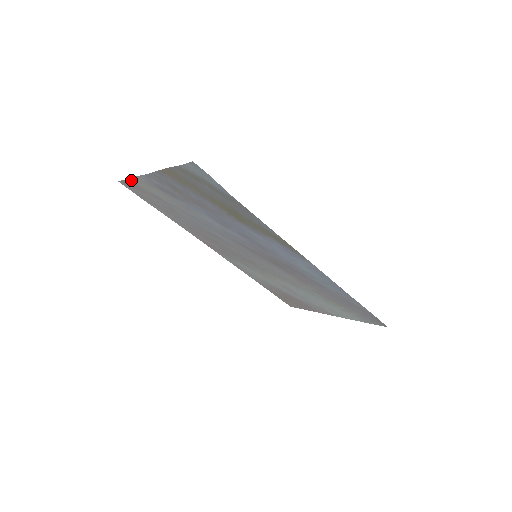
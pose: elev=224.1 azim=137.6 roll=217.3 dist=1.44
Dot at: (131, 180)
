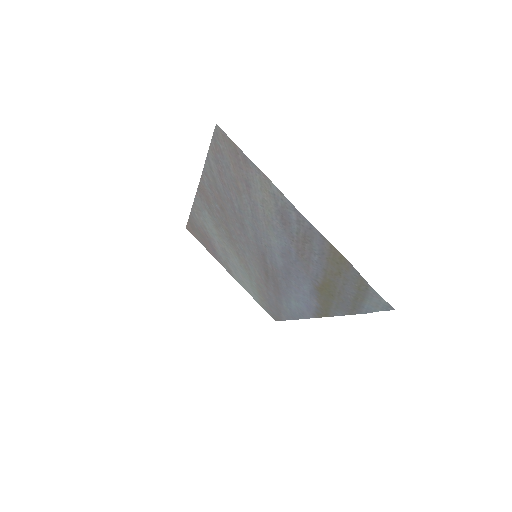
Dot at: (251, 162)
